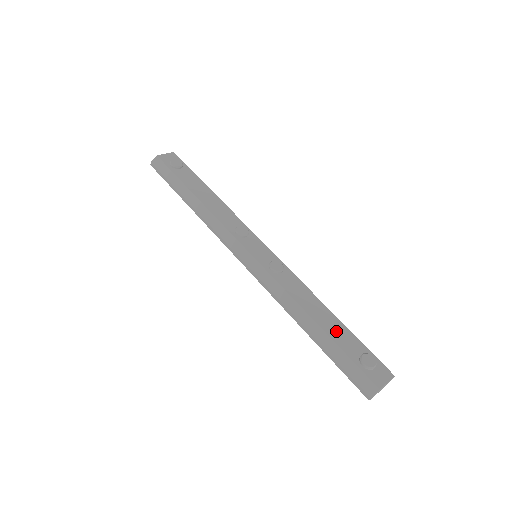
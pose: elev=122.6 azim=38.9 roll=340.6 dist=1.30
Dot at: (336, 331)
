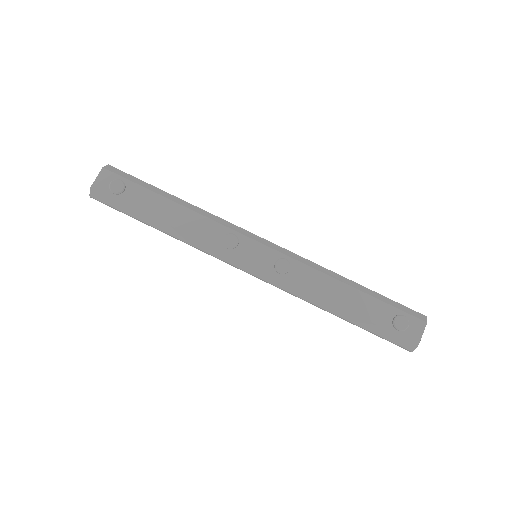
Dot at: (363, 307)
